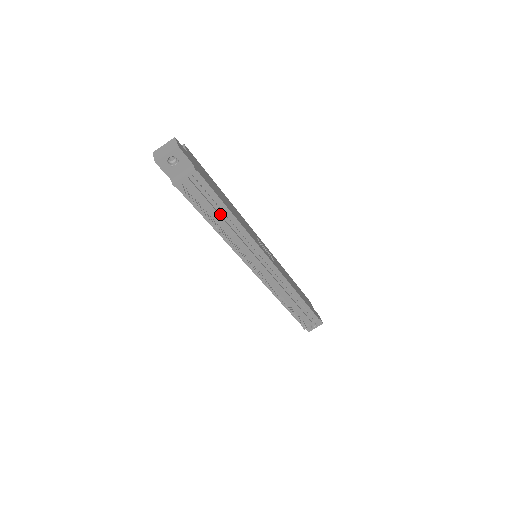
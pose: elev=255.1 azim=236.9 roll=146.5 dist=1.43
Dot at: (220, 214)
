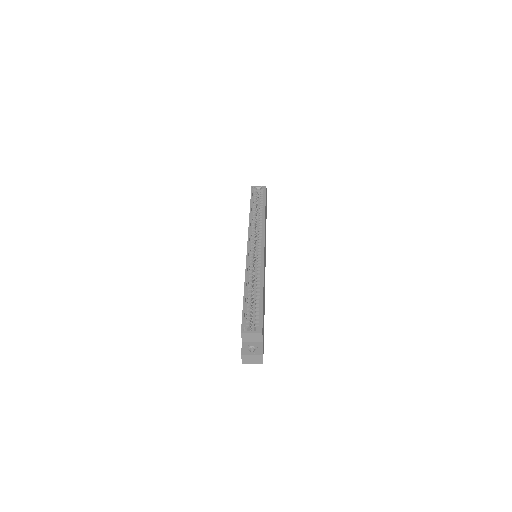
Dot at: occluded
